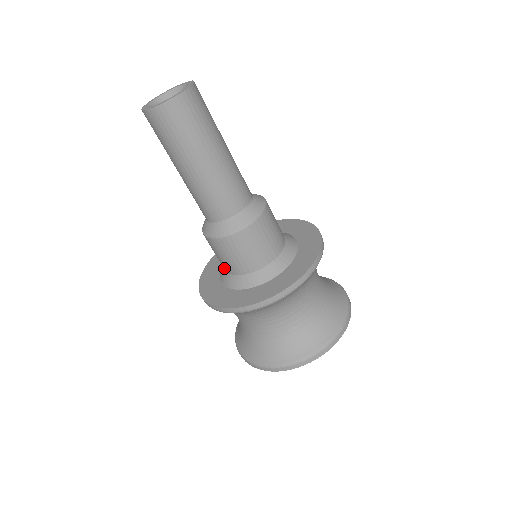
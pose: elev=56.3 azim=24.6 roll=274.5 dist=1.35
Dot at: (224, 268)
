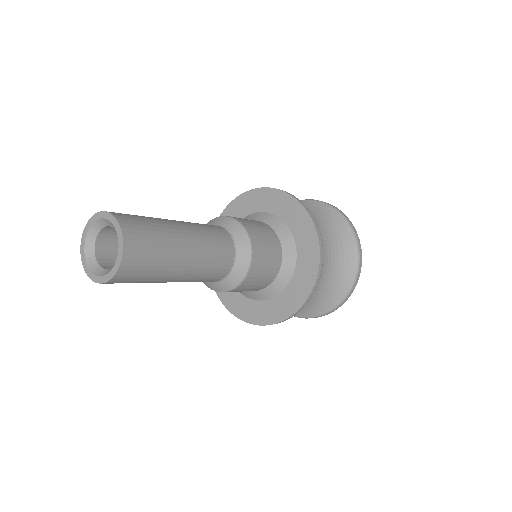
Dot at: occluded
